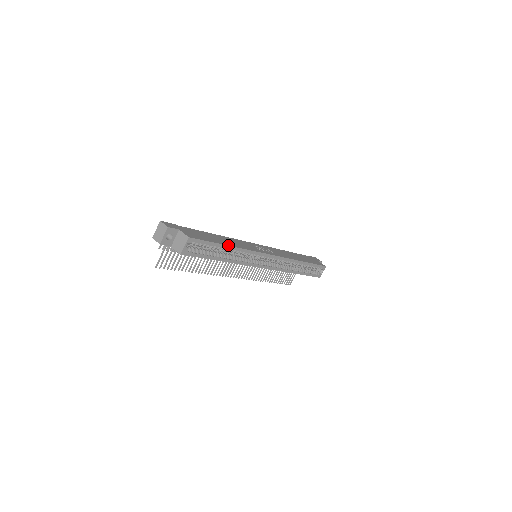
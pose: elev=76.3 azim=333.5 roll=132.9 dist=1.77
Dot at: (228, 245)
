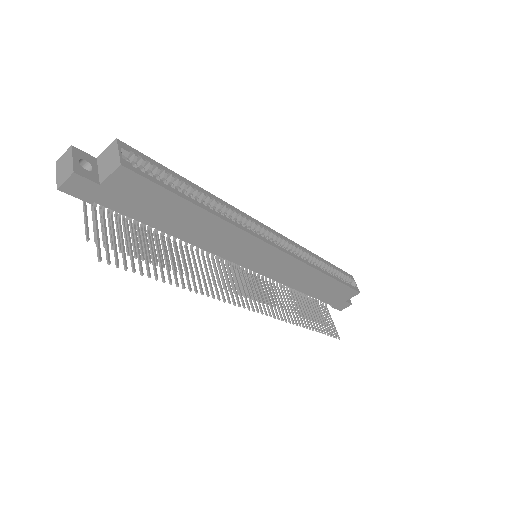
Dot at: (196, 186)
